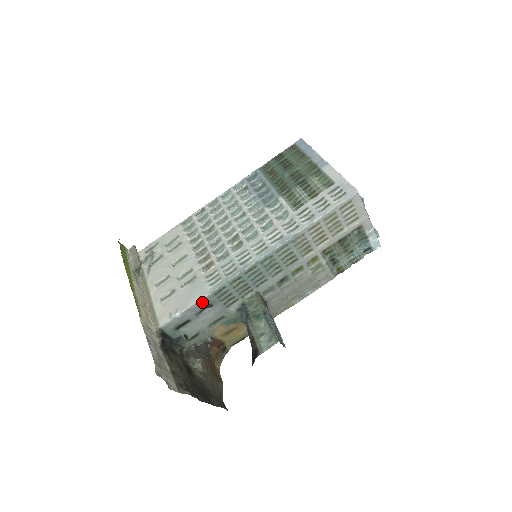
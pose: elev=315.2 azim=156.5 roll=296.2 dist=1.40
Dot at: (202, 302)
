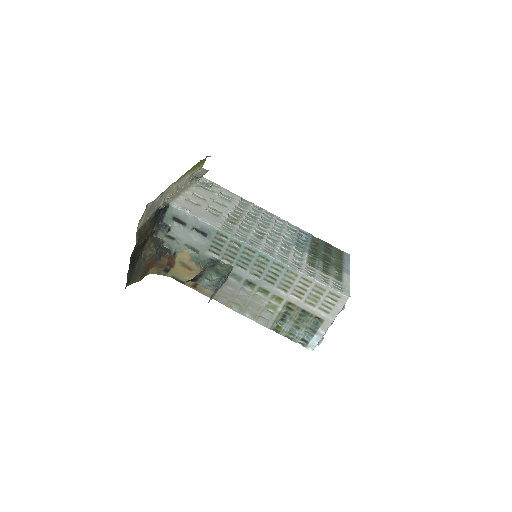
Dot at: (207, 226)
